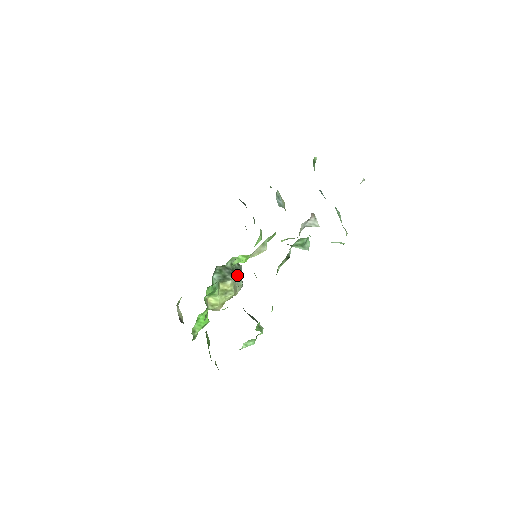
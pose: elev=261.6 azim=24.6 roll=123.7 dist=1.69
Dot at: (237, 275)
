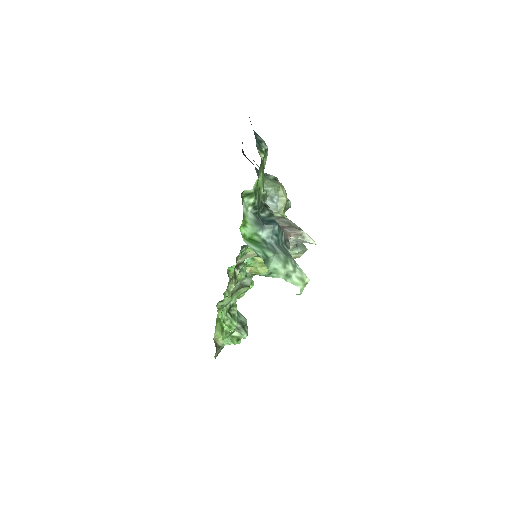
Dot at: occluded
